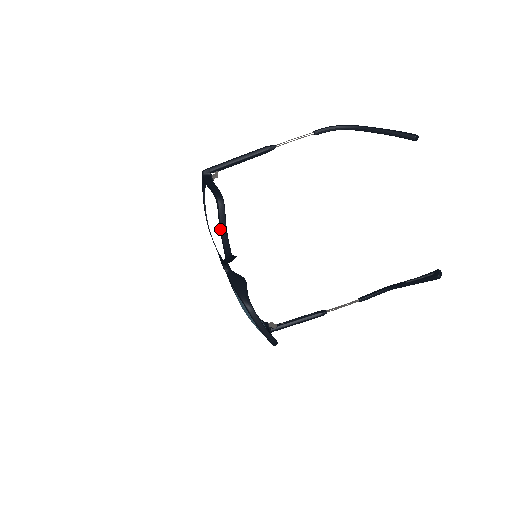
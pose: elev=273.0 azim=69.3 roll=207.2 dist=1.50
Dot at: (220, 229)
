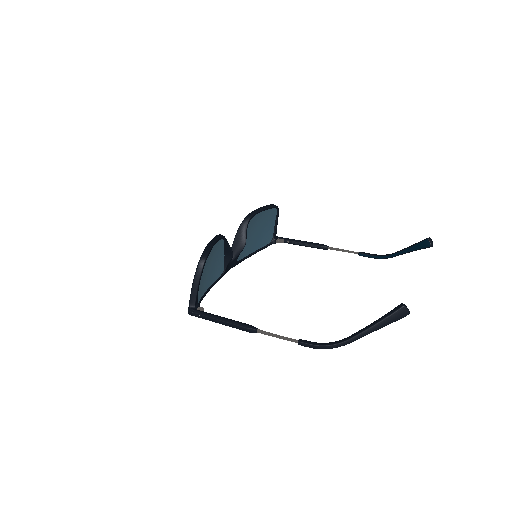
Dot at: (261, 207)
